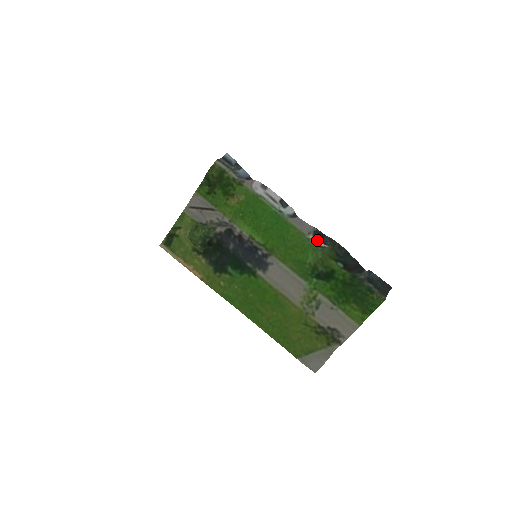
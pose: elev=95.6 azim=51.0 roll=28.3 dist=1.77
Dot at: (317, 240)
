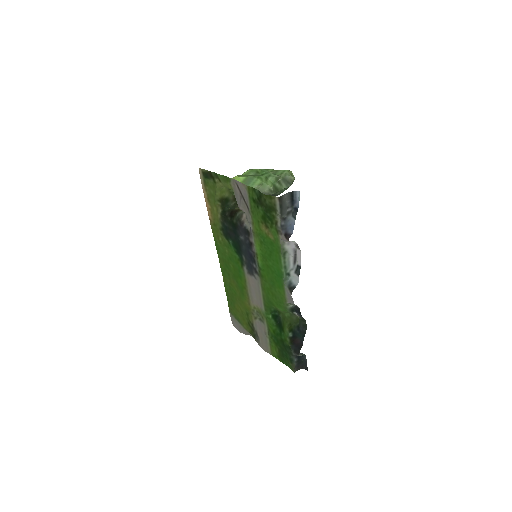
Dot at: (294, 309)
